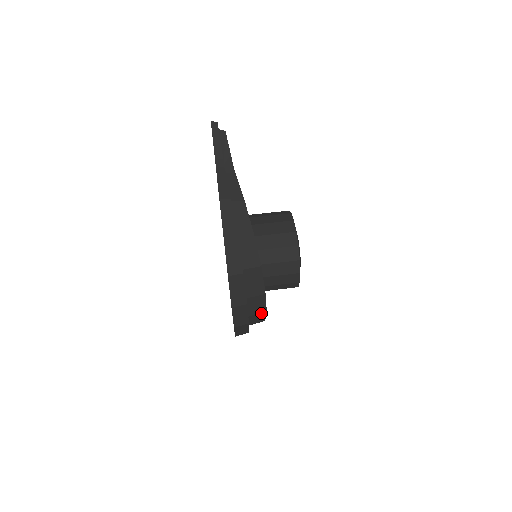
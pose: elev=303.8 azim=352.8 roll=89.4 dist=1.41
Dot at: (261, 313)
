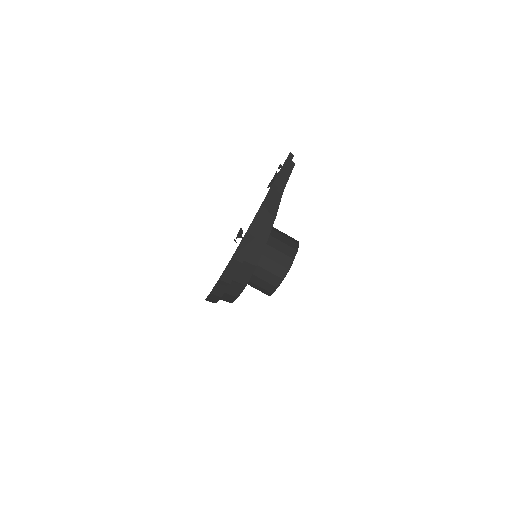
Dot at: (234, 296)
